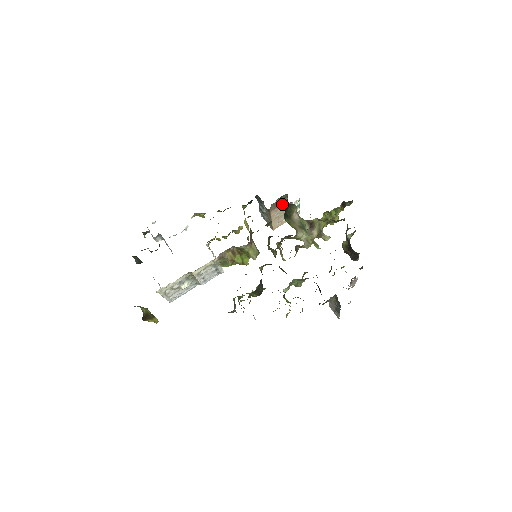
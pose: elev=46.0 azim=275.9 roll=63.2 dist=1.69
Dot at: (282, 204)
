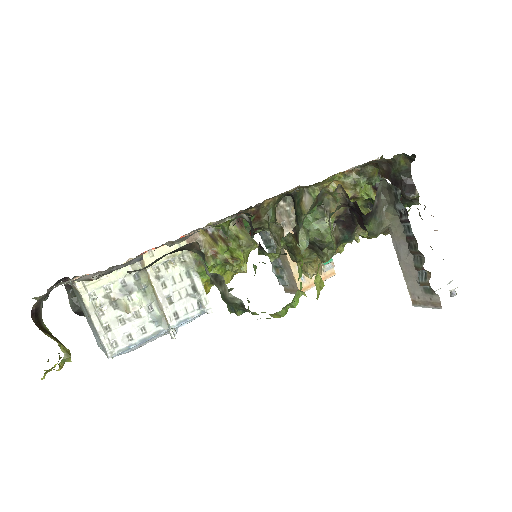
Dot at: (293, 222)
